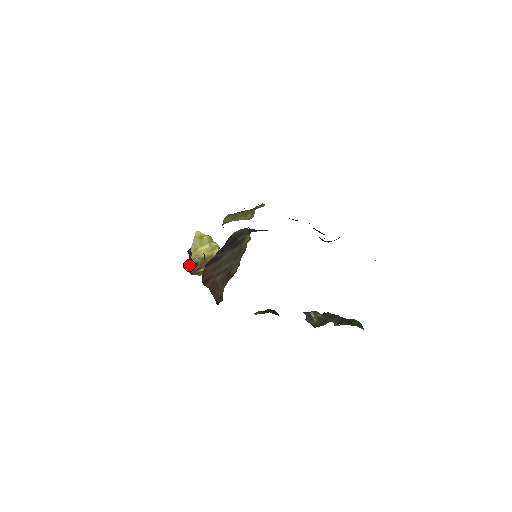
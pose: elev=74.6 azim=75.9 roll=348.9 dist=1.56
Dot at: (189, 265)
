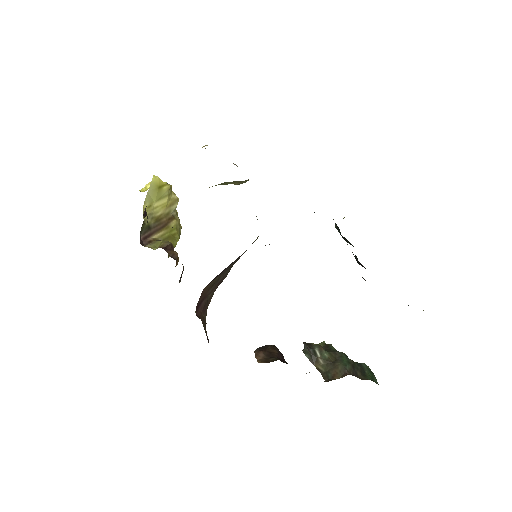
Dot at: occluded
